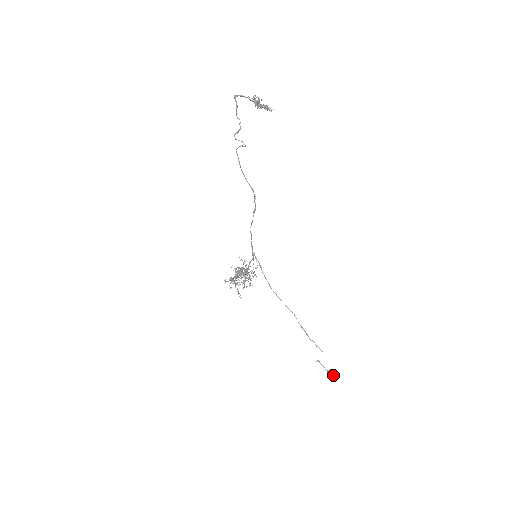
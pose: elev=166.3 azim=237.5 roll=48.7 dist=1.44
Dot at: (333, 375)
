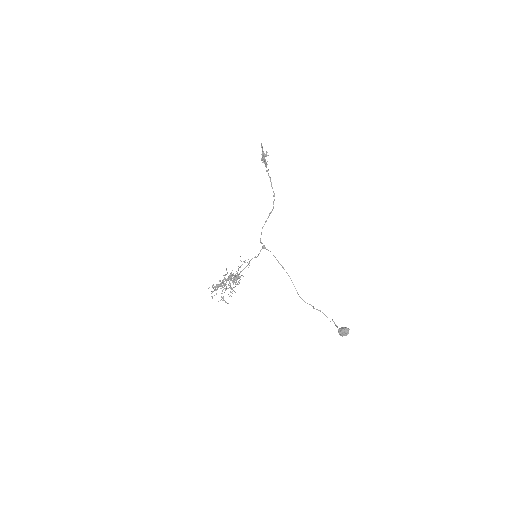
Dot at: occluded
